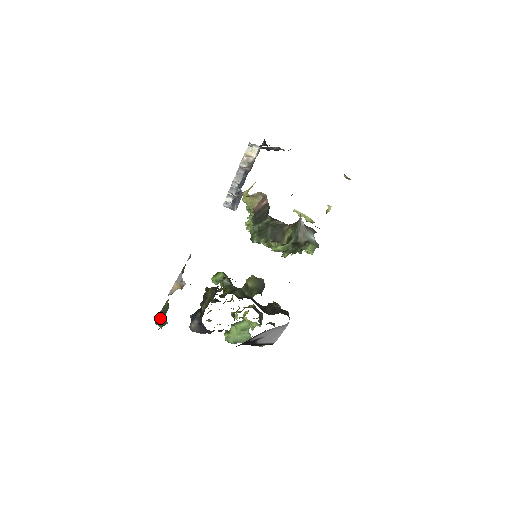
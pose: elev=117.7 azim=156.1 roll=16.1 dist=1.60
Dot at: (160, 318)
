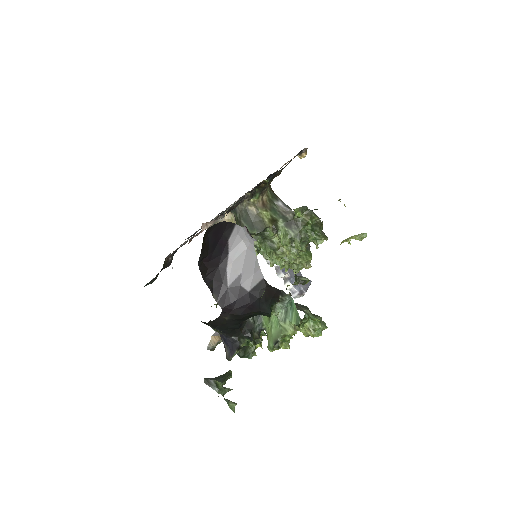
Dot at: (213, 381)
